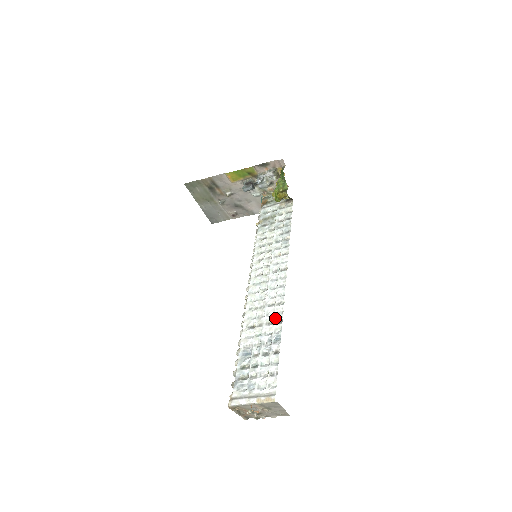
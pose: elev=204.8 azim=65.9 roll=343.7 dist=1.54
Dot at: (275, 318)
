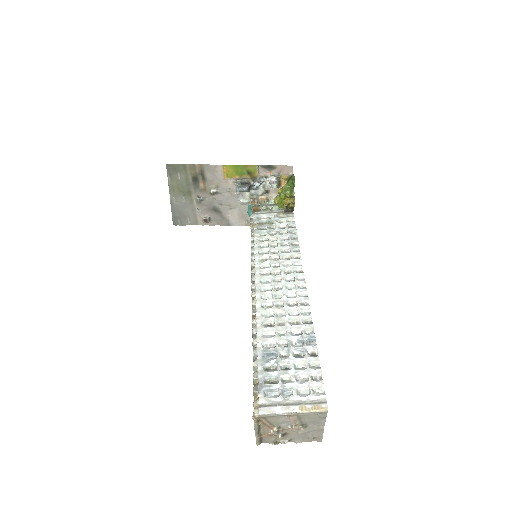
Dot at: (302, 318)
